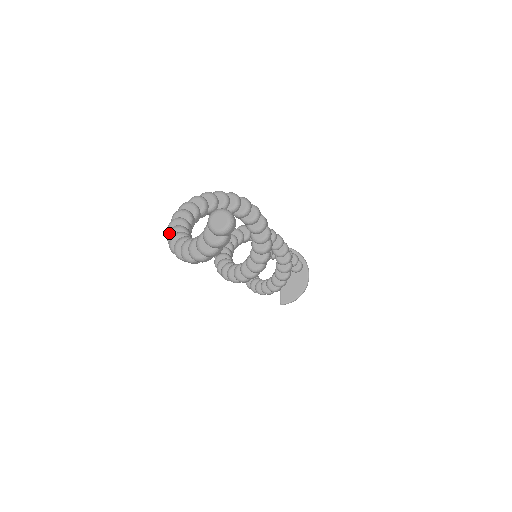
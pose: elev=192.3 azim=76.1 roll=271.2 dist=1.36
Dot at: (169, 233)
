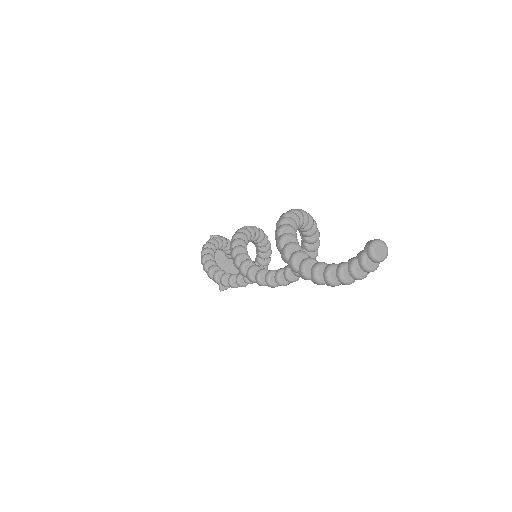
Dot at: (295, 259)
